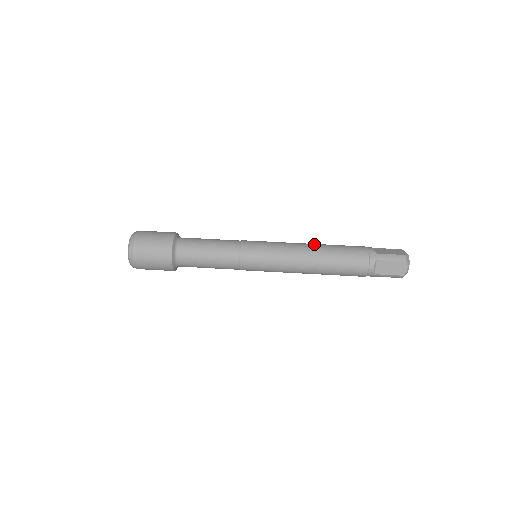
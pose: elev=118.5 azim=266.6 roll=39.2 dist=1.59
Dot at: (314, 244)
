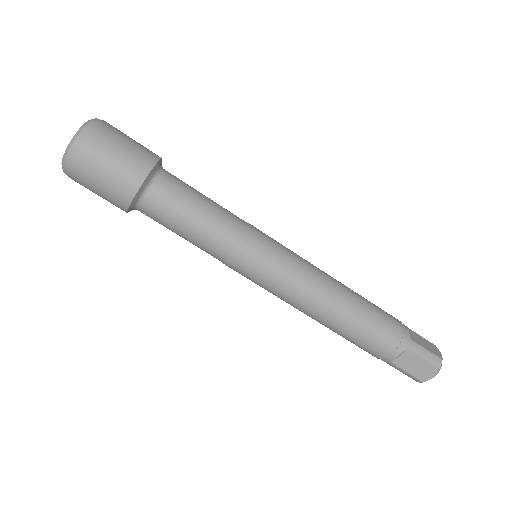
Dot at: (341, 283)
